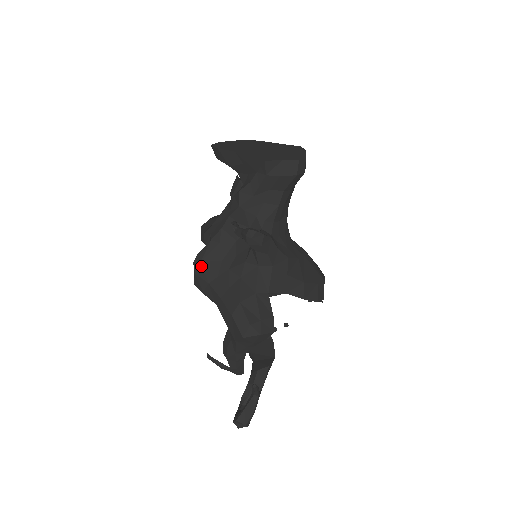
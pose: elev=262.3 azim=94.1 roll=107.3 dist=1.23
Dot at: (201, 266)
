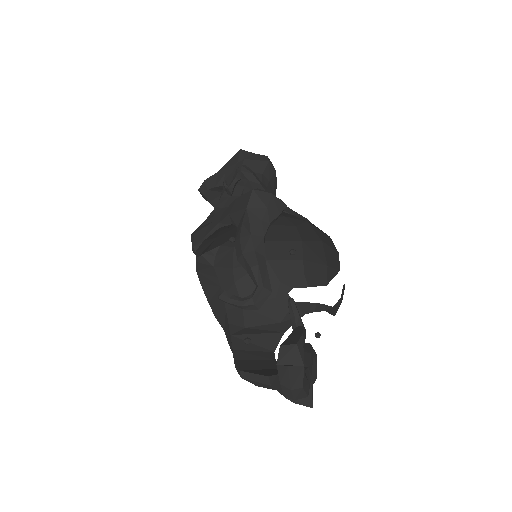
Dot at: (199, 227)
